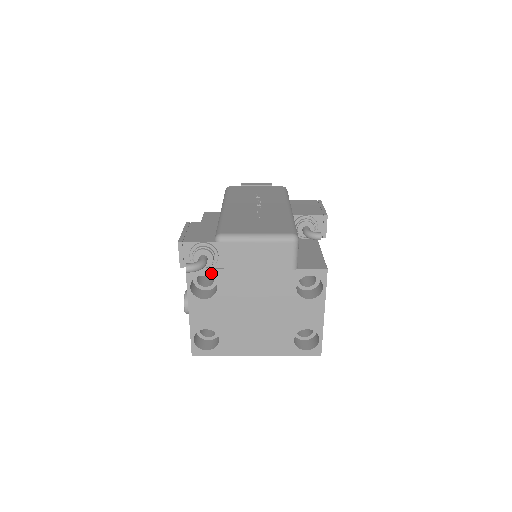
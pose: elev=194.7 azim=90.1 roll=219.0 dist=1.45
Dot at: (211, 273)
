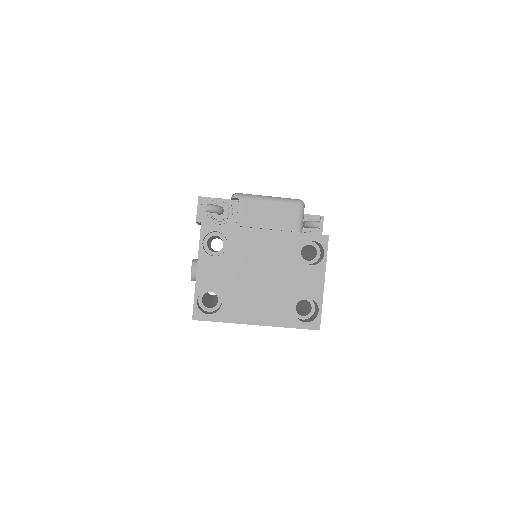
Dot at: (224, 230)
